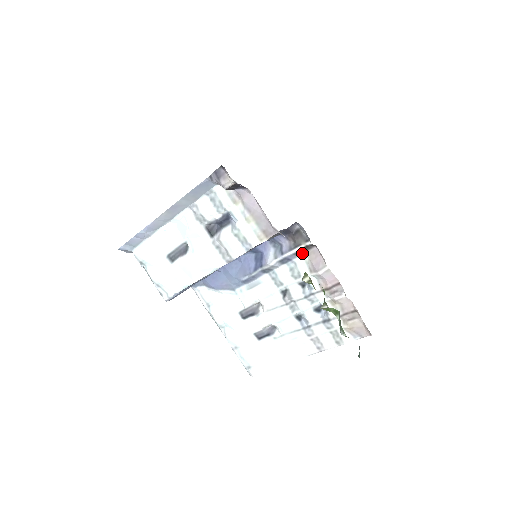
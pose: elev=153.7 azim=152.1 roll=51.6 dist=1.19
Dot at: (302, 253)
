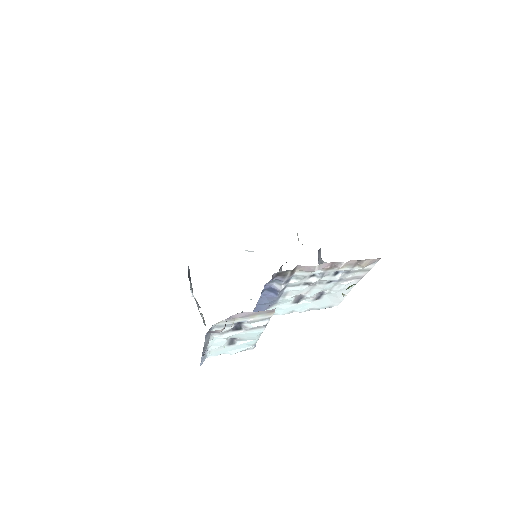
Dot at: (293, 273)
